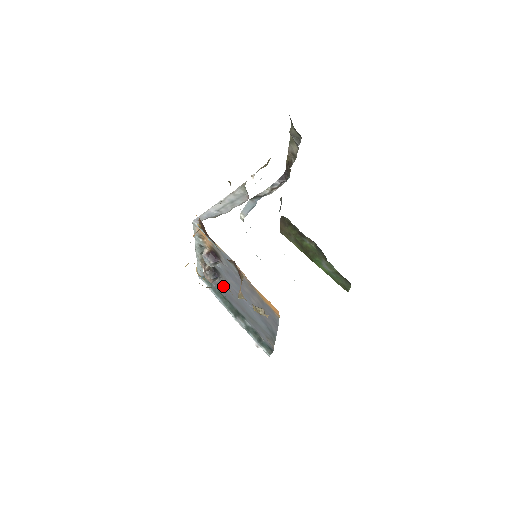
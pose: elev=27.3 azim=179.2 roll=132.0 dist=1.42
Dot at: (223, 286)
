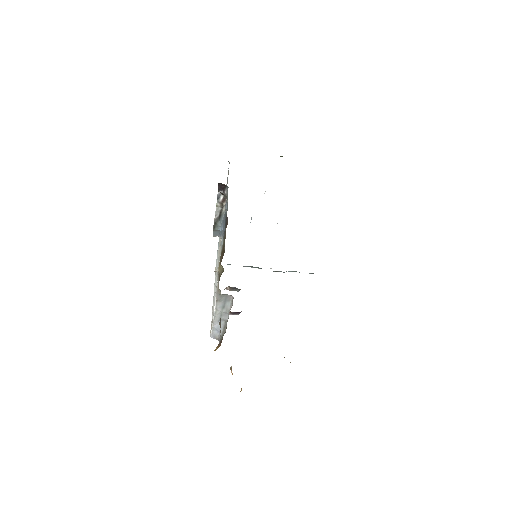
Dot at: occluded
